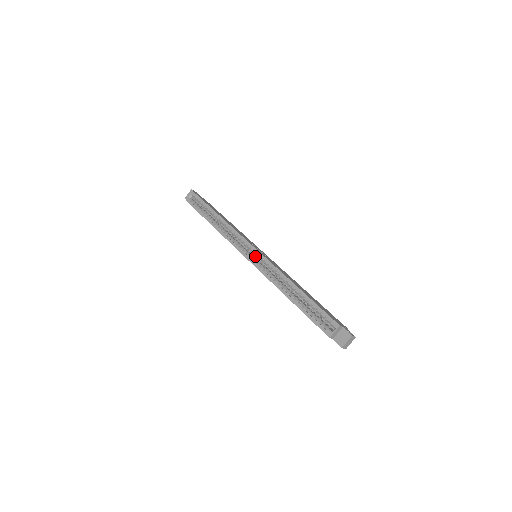
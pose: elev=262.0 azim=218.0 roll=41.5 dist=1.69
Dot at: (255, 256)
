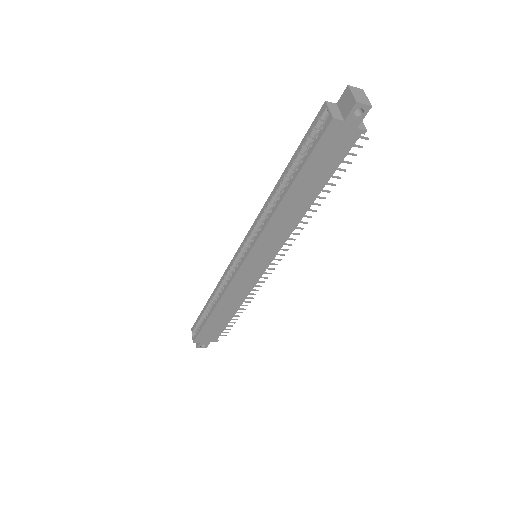
Dot at: occluded
